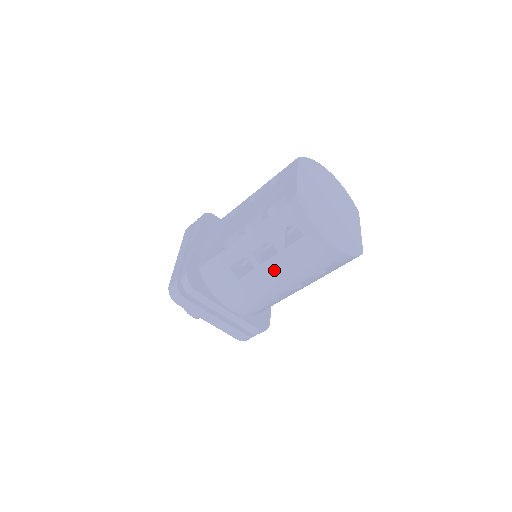
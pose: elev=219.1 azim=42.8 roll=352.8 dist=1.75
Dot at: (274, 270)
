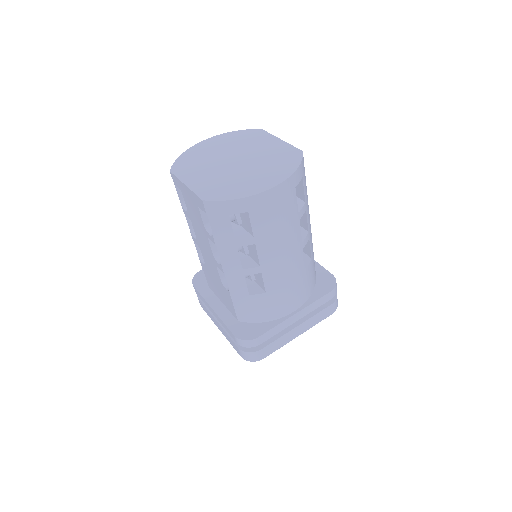
Dot at: (272, 255)
